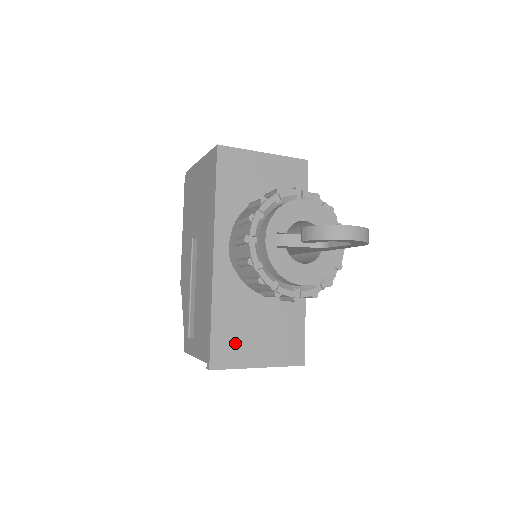
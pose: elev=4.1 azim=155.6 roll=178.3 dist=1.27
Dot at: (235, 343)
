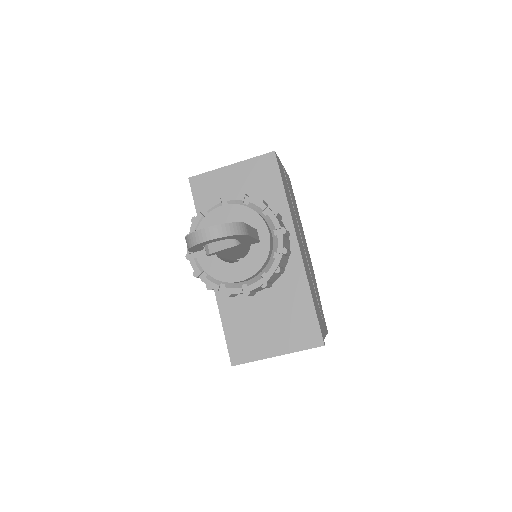
Dot at: (248, 339)
